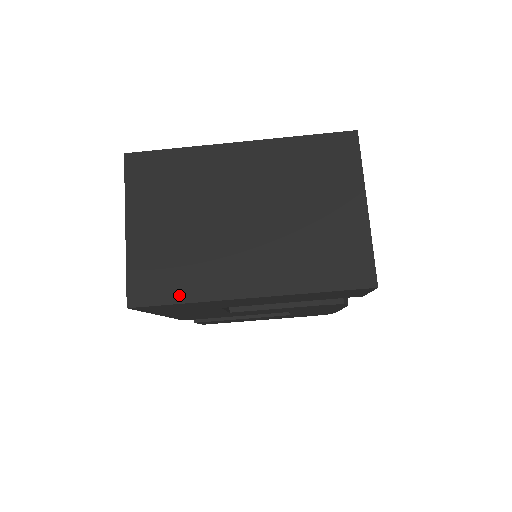
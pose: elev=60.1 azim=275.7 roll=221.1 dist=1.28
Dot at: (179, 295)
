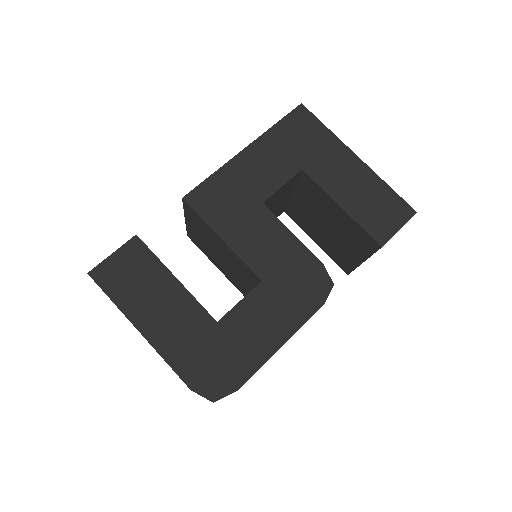
Dot at: occluded
